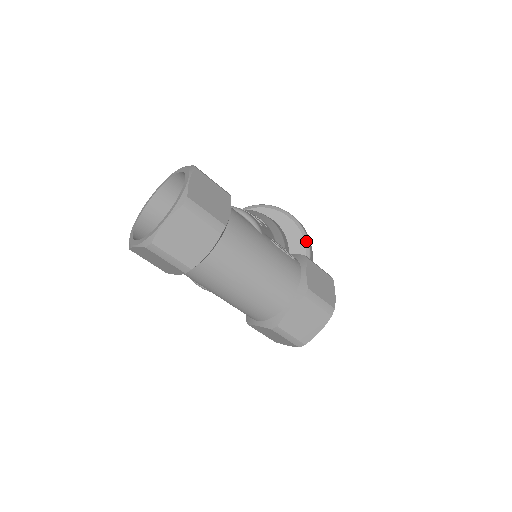
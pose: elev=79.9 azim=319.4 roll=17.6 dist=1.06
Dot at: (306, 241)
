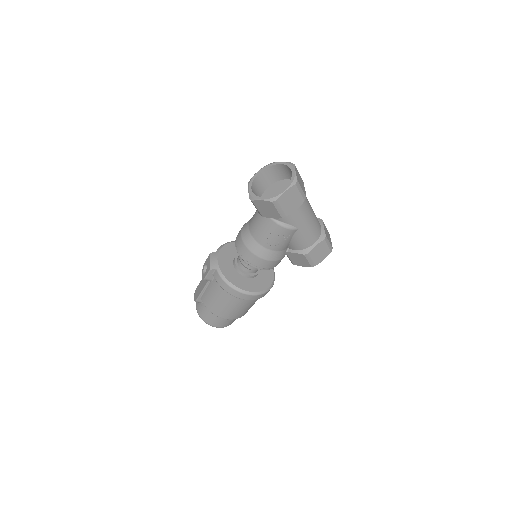
Dot at: occluded
